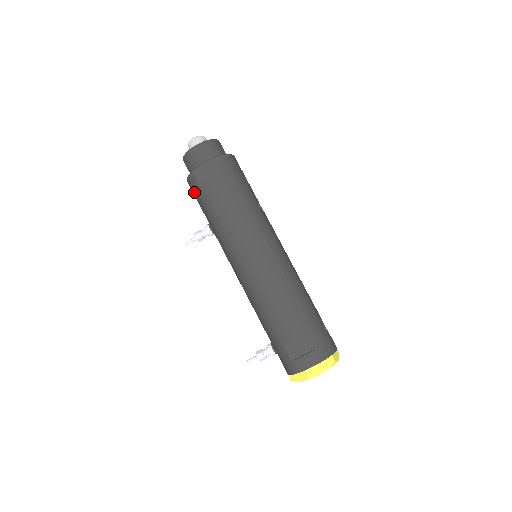
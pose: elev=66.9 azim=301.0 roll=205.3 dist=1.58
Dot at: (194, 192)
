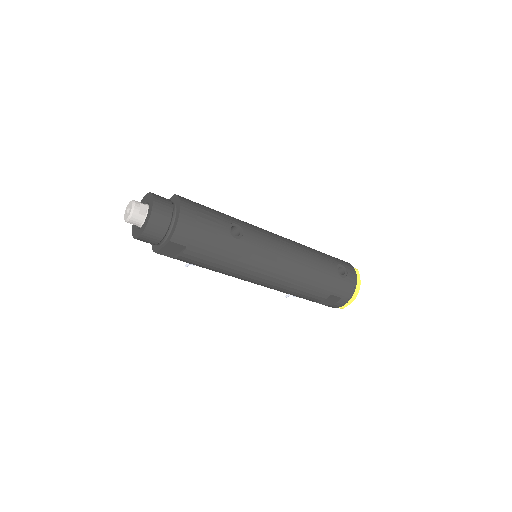
Dot at: occluded
